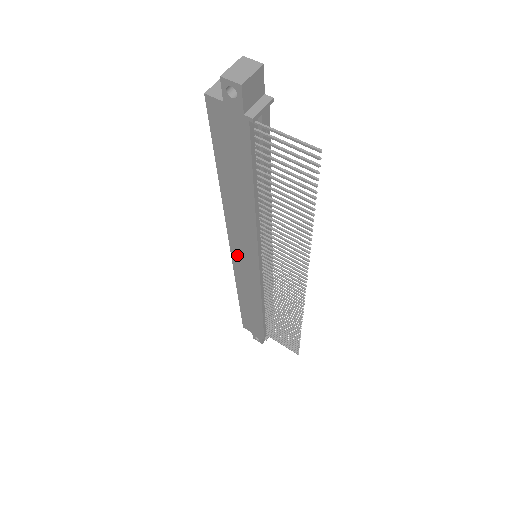
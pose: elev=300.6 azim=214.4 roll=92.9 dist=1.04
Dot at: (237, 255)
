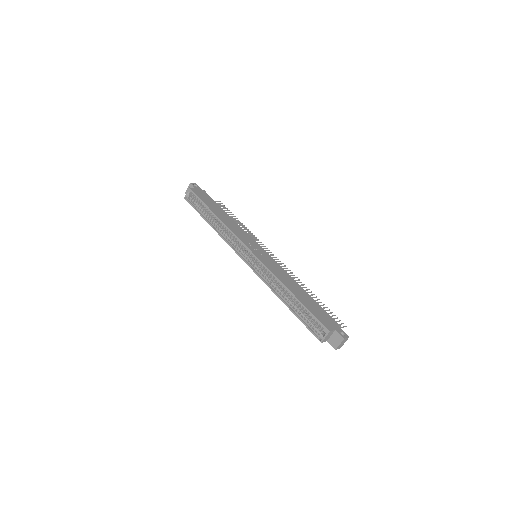
Dot at: (248, 262)
